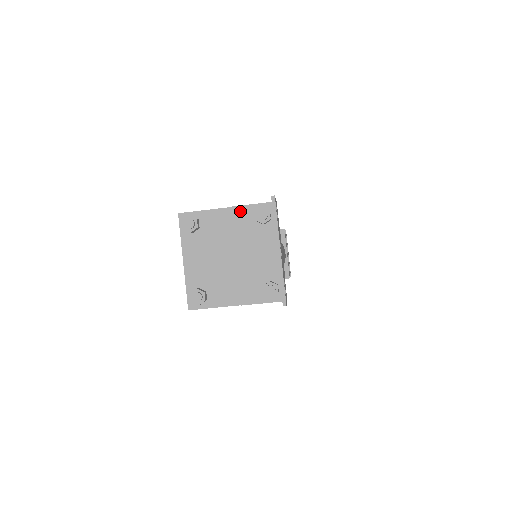
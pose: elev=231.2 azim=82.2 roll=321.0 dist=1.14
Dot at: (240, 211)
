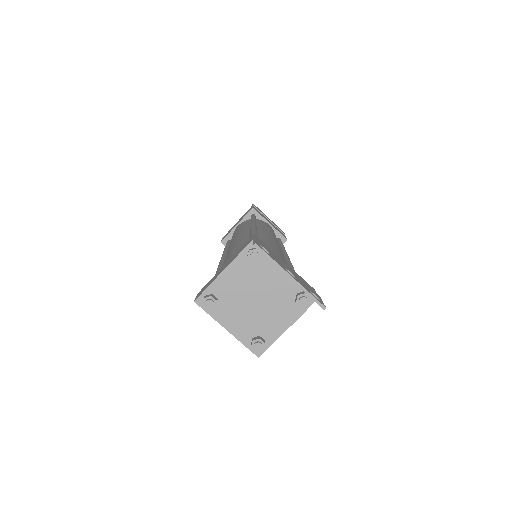
Dot at: (236, 265)
